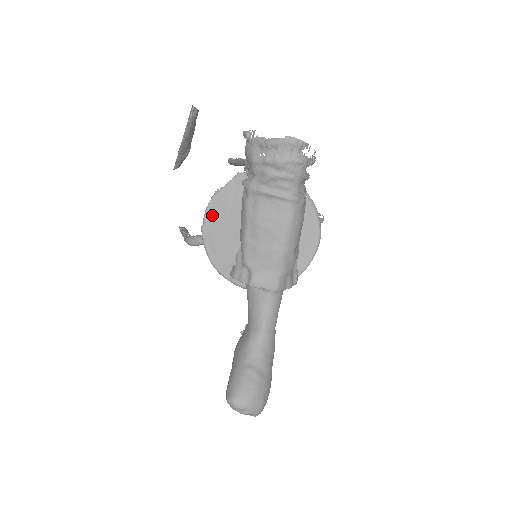
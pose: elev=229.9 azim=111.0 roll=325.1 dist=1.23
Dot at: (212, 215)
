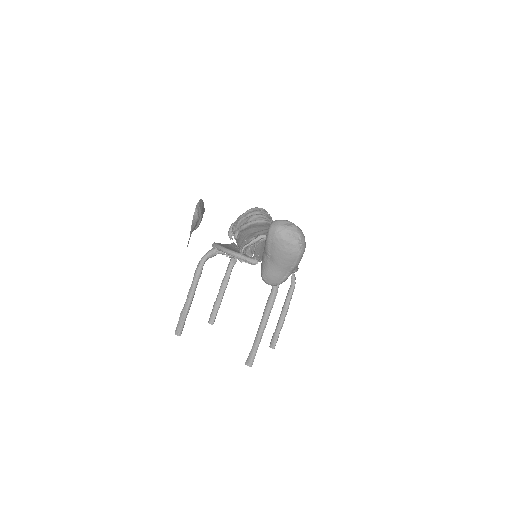
Dot at: occluded
